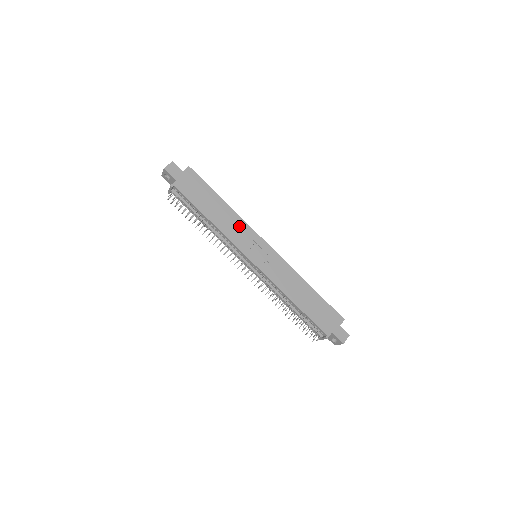
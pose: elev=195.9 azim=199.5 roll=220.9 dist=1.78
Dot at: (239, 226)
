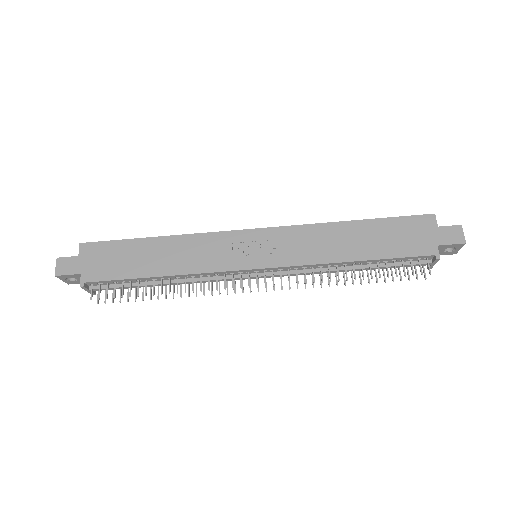
Dot at: (200, 246)
